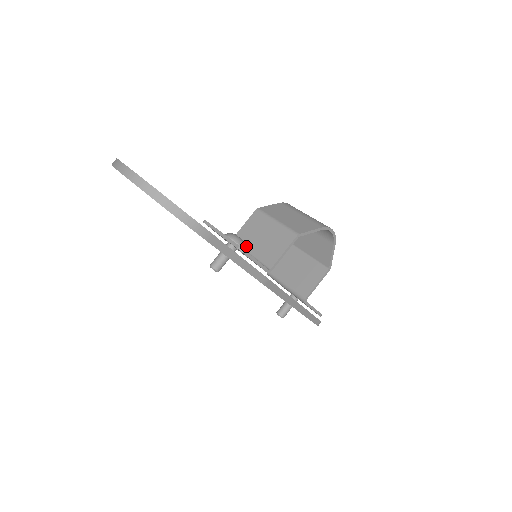
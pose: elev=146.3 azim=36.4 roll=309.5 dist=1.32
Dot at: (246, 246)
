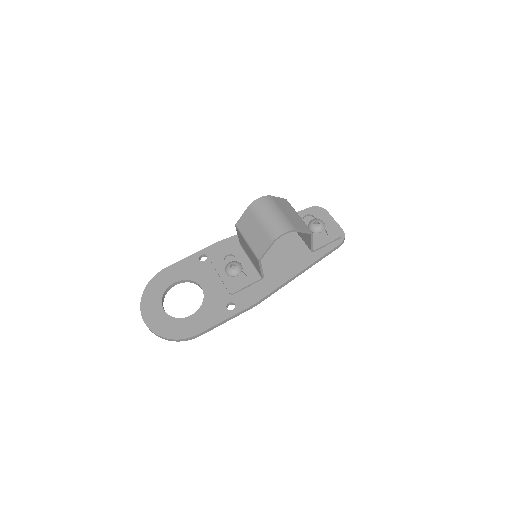
Dot at: (246, 253)
